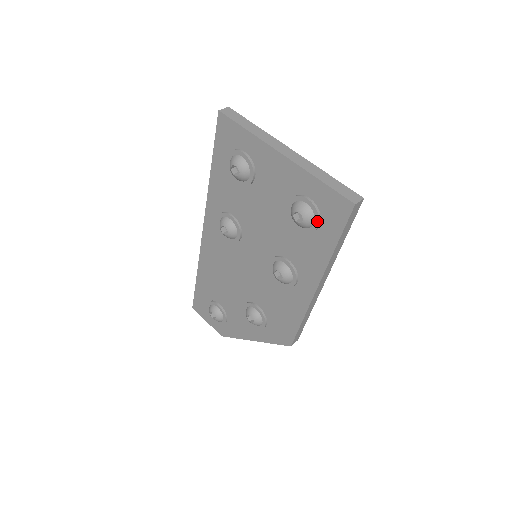
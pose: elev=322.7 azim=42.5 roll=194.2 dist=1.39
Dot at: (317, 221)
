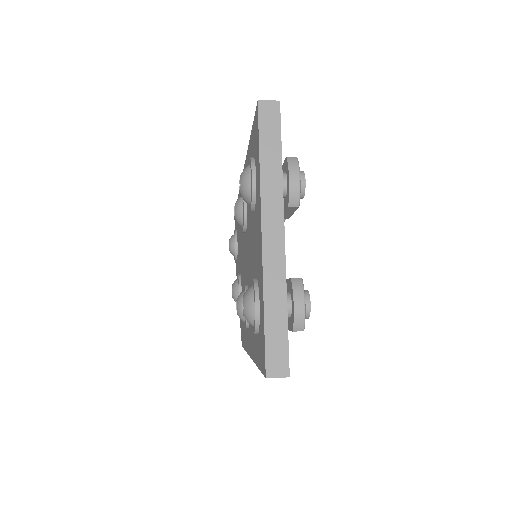
Dot at: (254, 330)
